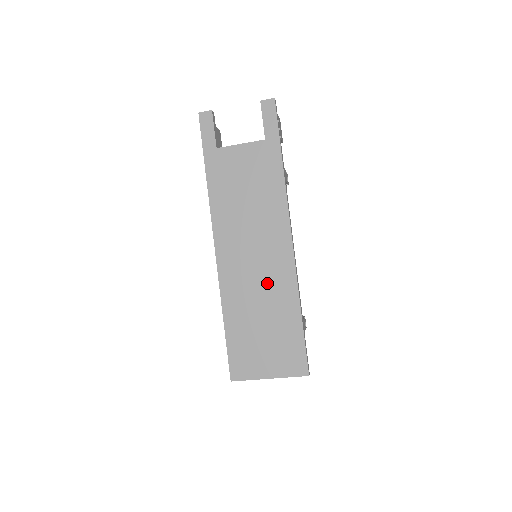
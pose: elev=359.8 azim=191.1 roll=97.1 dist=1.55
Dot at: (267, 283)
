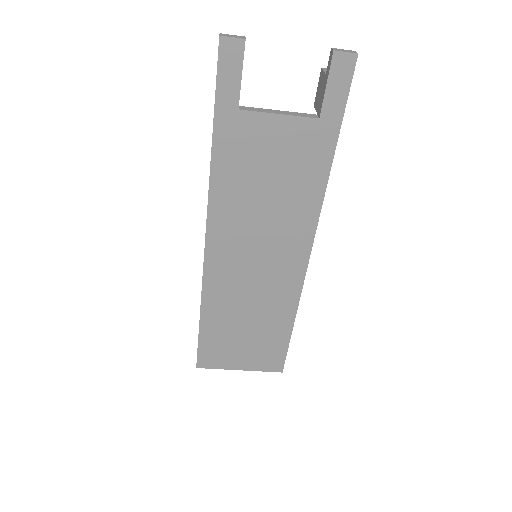
Dot at: (264, 292)
